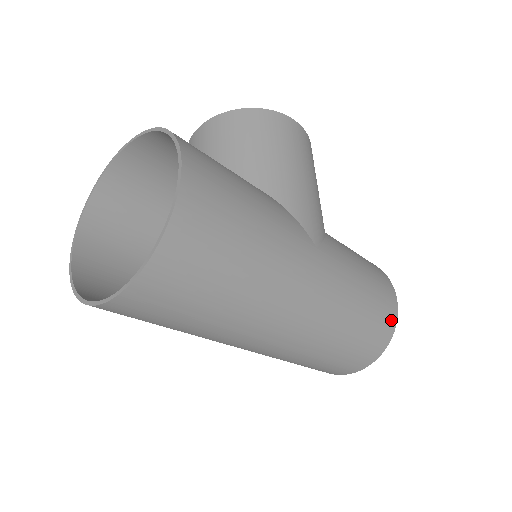
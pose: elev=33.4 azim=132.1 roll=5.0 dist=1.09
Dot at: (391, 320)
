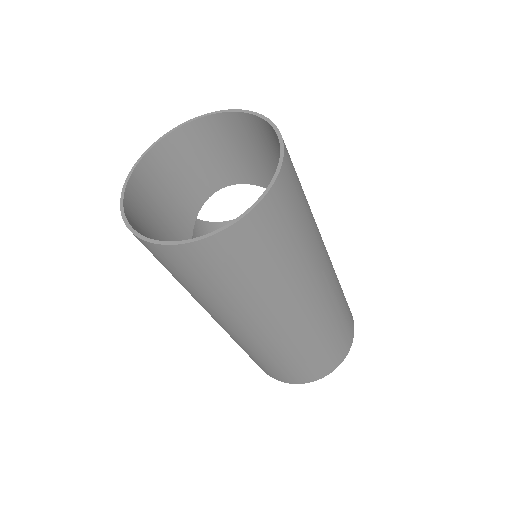
Dot at: (352, 325)
